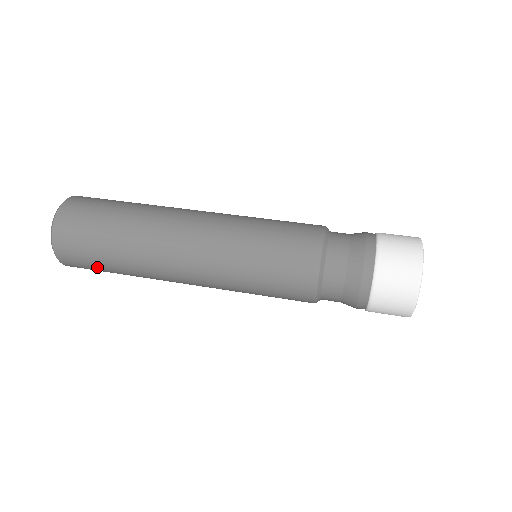
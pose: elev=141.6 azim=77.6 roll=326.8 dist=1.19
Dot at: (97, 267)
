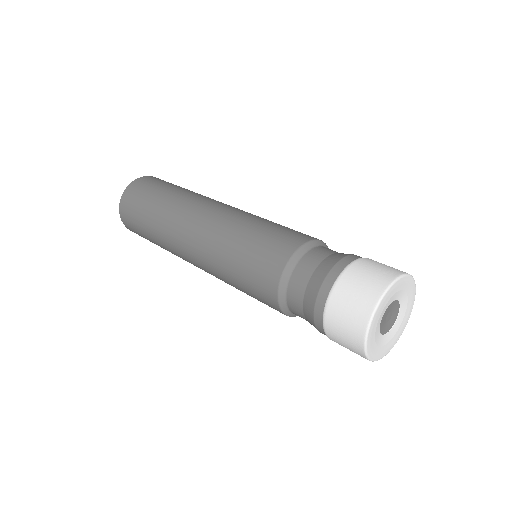
Dot at: (138, 213)
